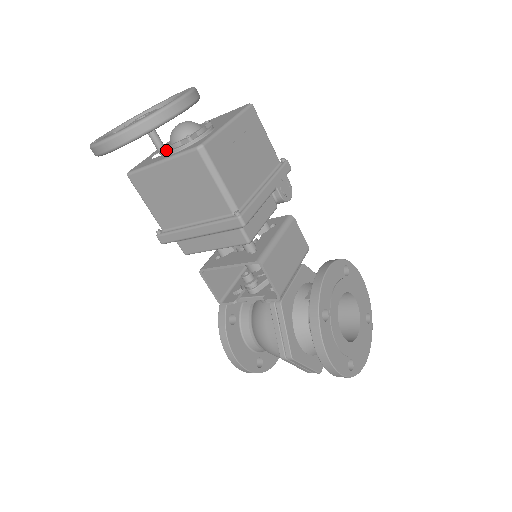
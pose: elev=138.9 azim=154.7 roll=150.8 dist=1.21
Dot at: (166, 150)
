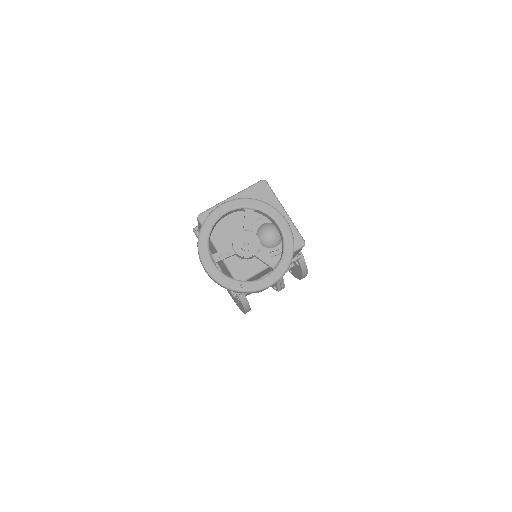
Dot at: (269, 254)
